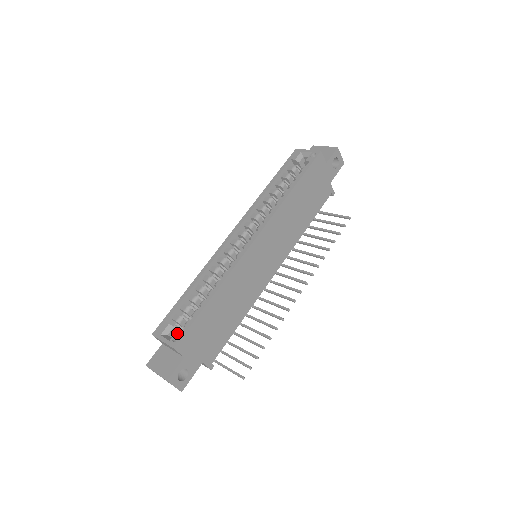
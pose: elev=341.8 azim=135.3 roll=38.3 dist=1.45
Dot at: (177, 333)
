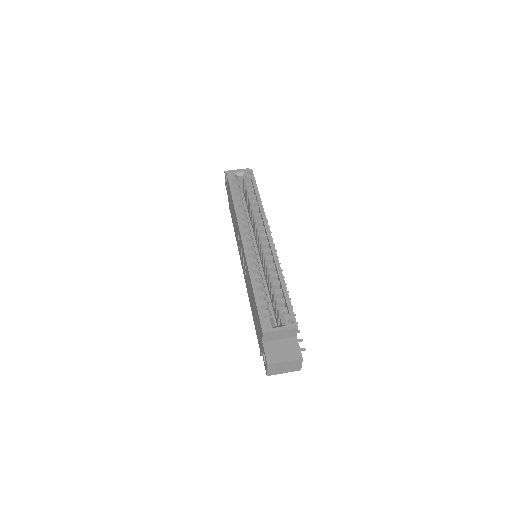
Dot at: (287, 317)
